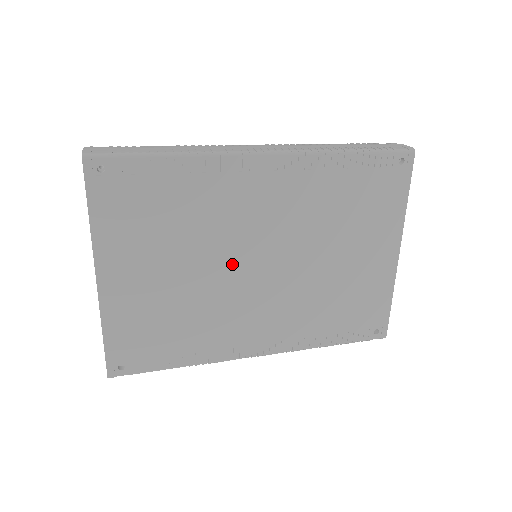
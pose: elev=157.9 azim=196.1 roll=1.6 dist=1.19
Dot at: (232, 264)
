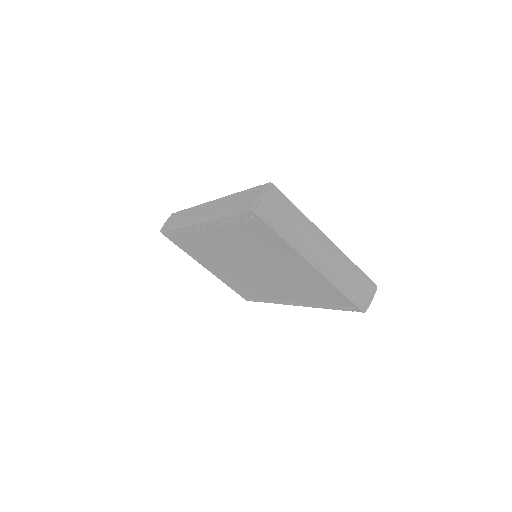
Dot at: (238, 267)
